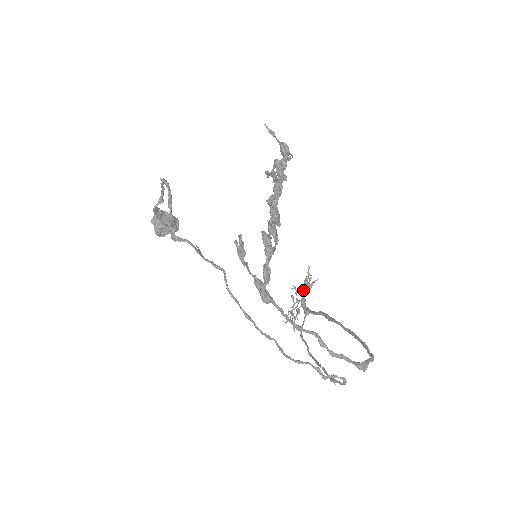
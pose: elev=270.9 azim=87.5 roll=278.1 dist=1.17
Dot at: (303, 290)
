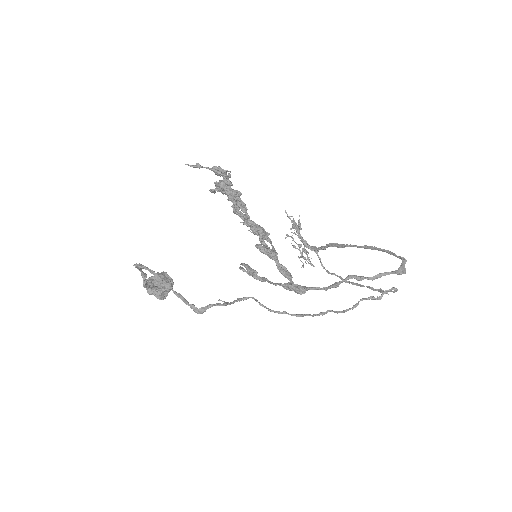
Dot at: occluded
